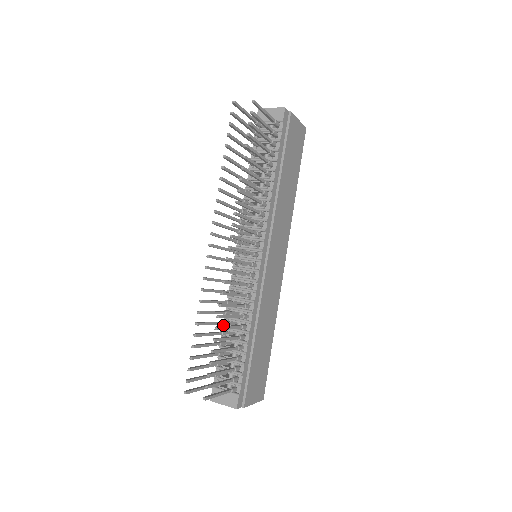
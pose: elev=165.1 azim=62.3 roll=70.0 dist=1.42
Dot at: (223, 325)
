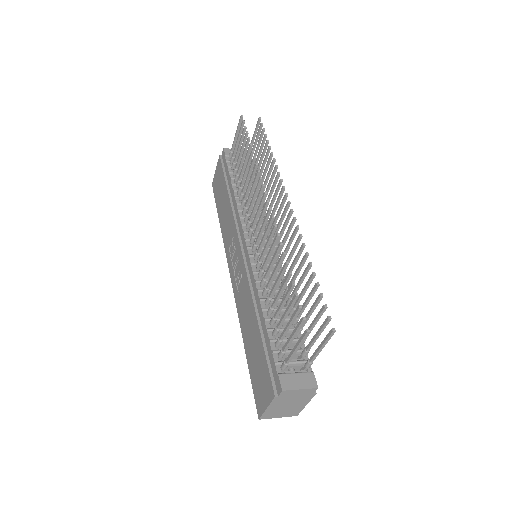
Dot at: (261, 308)
